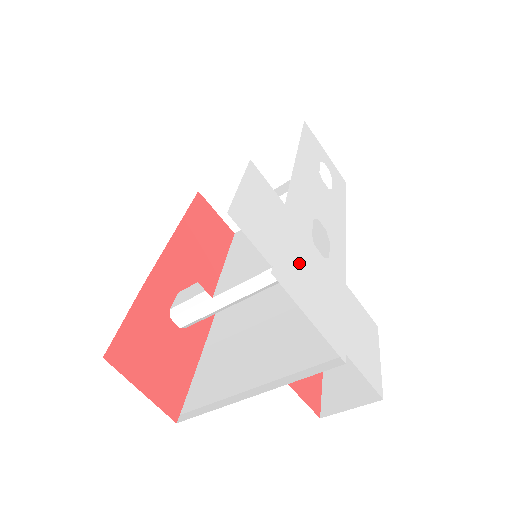
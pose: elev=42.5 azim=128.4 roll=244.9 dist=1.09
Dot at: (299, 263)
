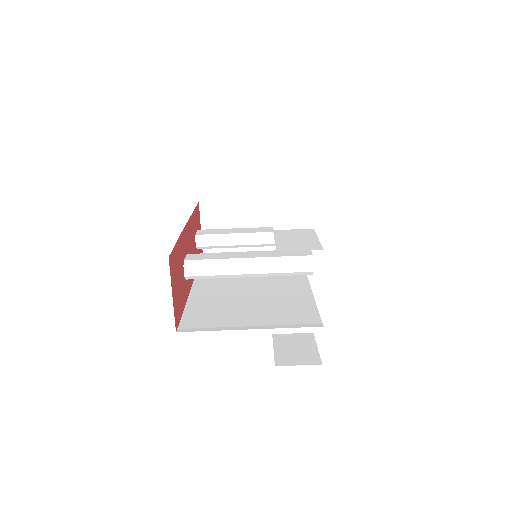
Dot at: occluded
